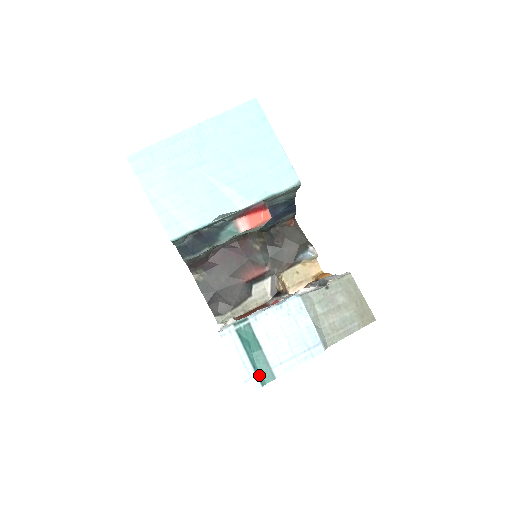
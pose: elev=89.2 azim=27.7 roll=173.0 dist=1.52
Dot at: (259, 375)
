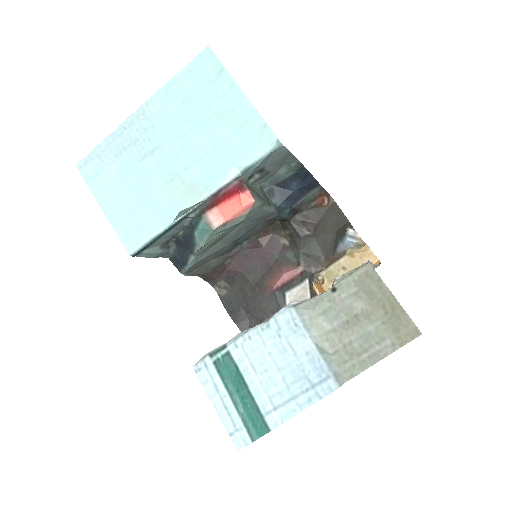
Dot at: (248, 425)
